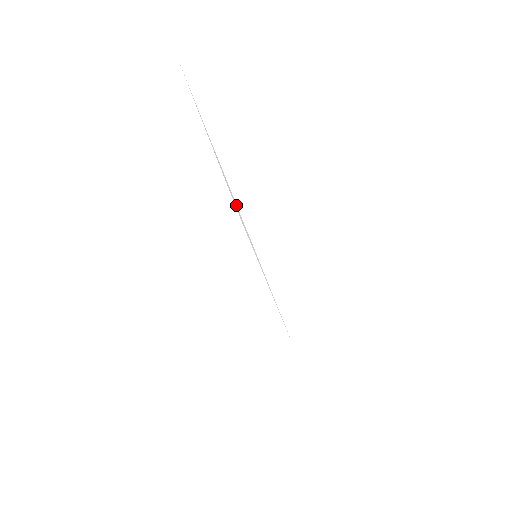
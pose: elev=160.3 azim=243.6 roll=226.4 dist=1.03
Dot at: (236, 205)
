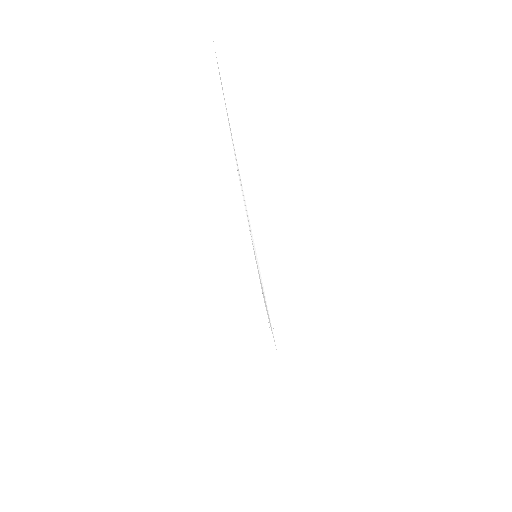
Dot at: (246, 205)
